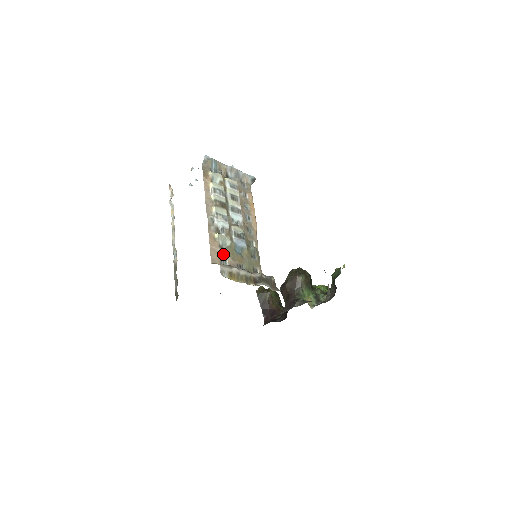
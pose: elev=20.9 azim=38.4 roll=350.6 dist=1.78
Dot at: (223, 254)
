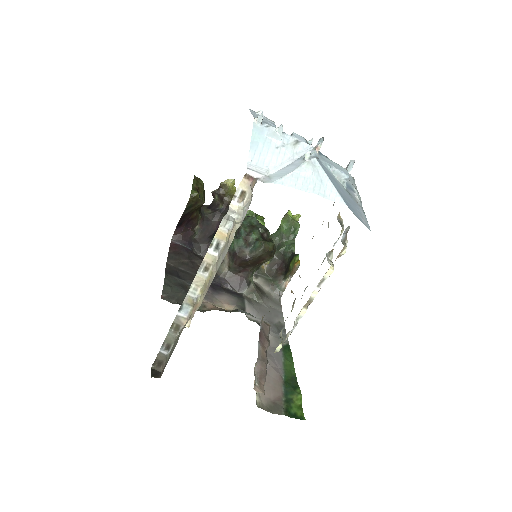
Dot at: occluded
